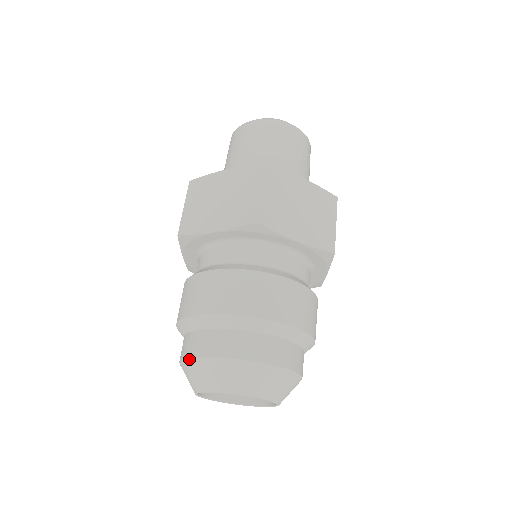
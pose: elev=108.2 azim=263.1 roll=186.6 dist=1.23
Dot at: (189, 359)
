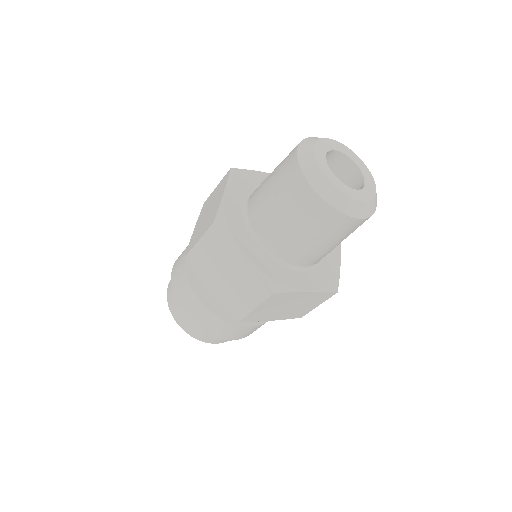
Dot at: (170, 311)
